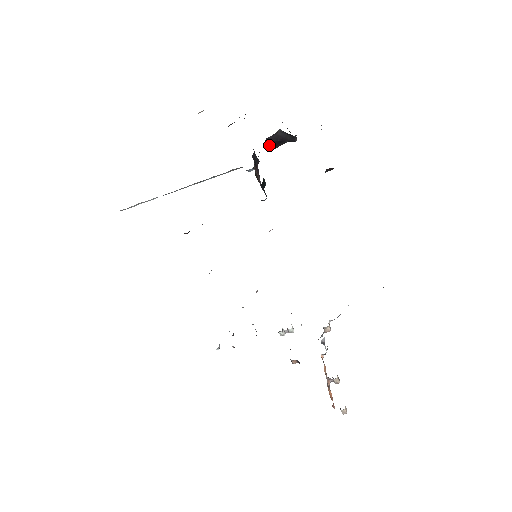
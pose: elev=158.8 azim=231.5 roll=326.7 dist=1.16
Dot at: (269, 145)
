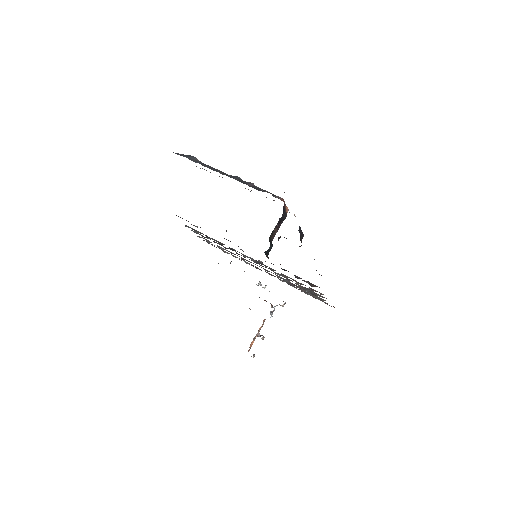
Dot at: occluded
